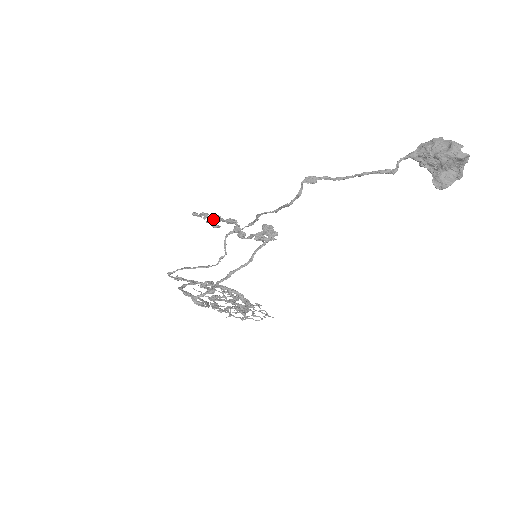
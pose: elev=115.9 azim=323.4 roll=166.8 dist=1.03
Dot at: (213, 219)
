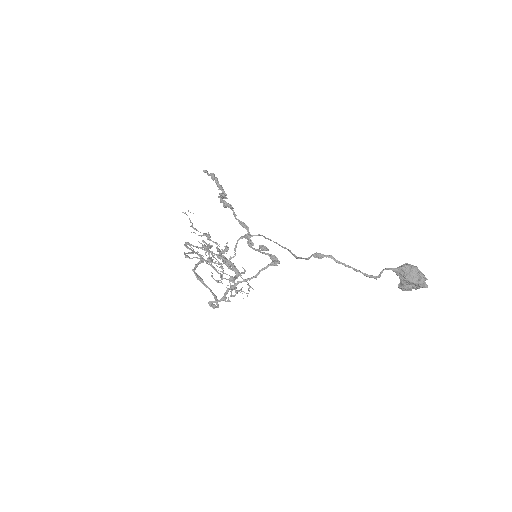
Dot at: occluded
